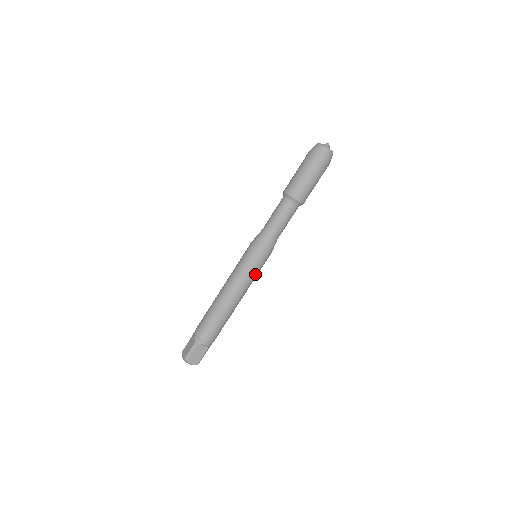
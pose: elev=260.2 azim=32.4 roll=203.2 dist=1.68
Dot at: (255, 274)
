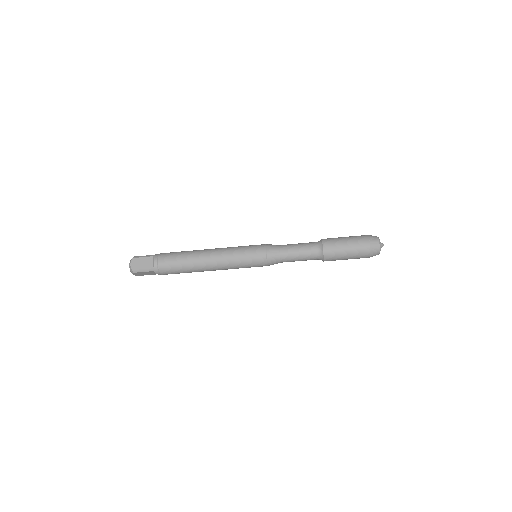
Dot at: occluded
